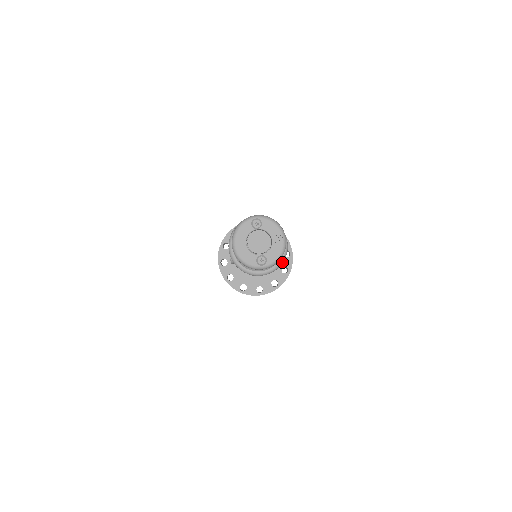
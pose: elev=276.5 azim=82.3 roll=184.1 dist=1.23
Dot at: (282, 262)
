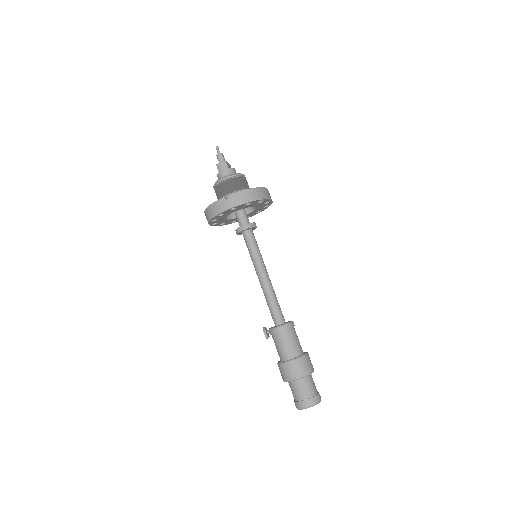
Dot at: occluded
